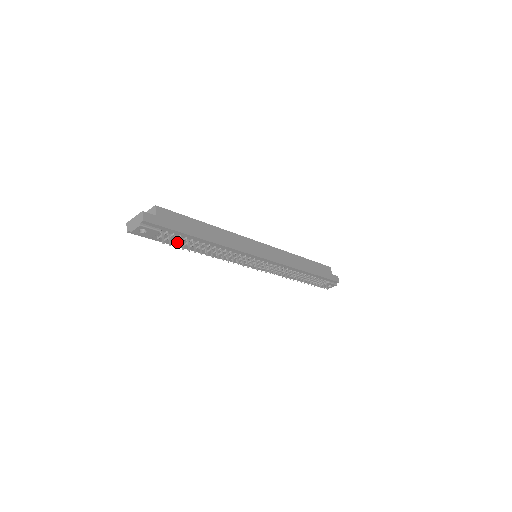
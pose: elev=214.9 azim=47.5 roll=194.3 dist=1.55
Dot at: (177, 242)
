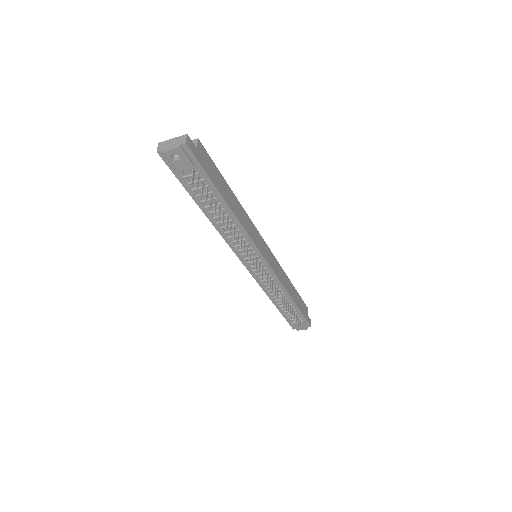
Dot at: (198, 193)
